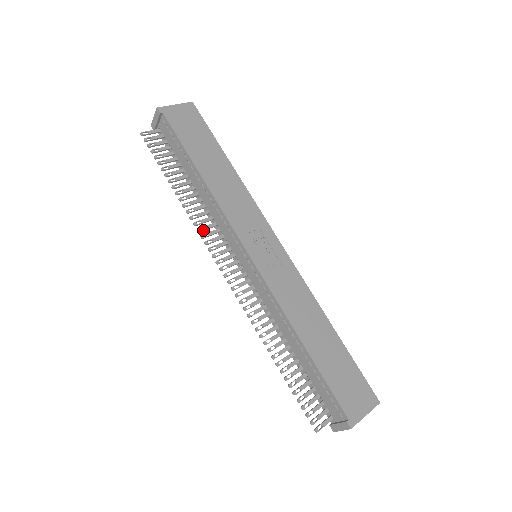
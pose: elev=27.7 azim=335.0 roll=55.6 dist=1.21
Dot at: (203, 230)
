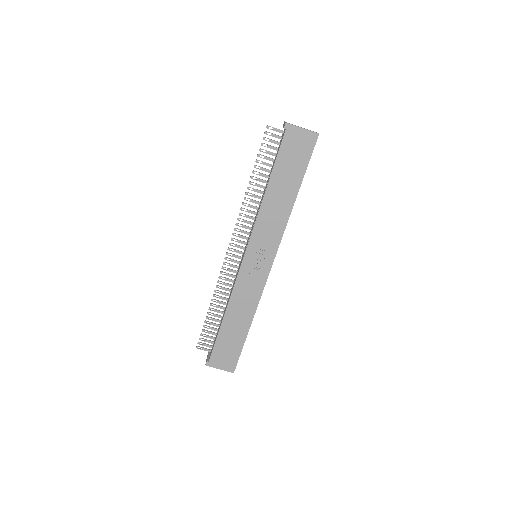
Dot at: (243, 216)
